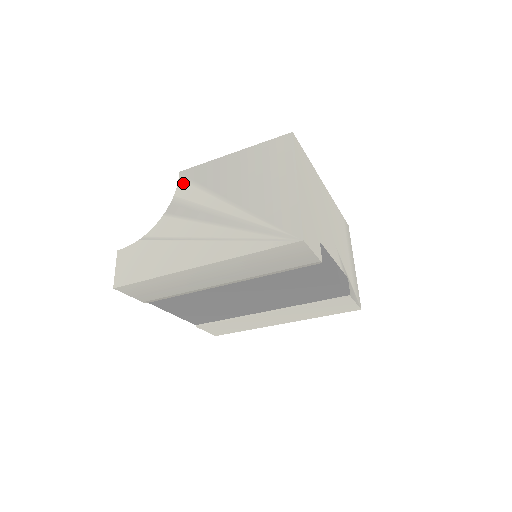
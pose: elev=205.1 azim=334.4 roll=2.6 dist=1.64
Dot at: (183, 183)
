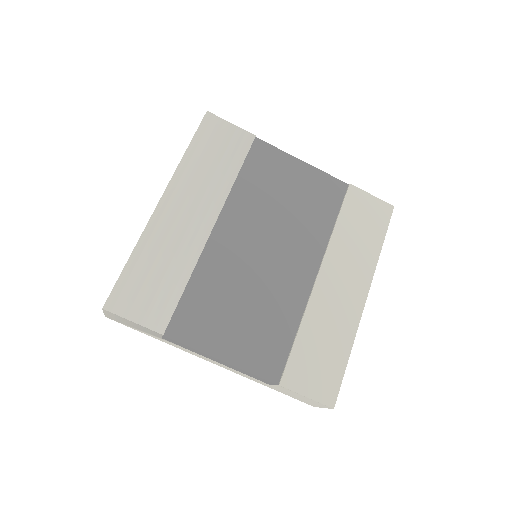
Dot at: occluded
